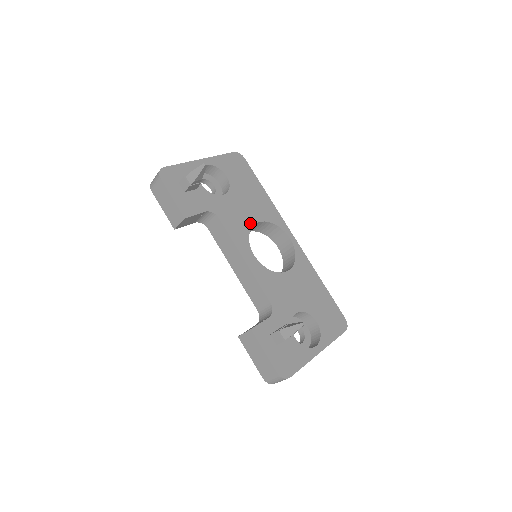
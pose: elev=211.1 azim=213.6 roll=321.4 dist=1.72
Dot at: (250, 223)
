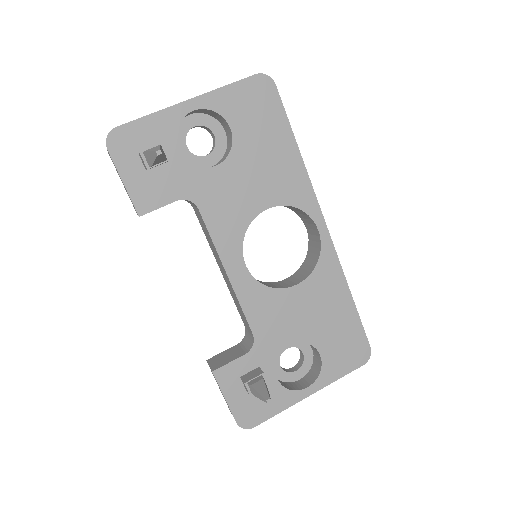
Dot at: (253, 211)
